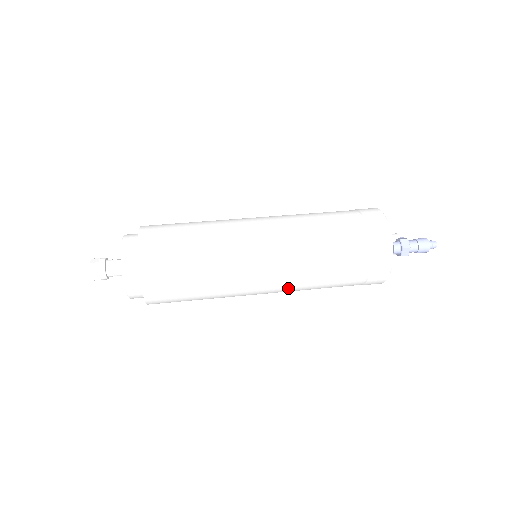
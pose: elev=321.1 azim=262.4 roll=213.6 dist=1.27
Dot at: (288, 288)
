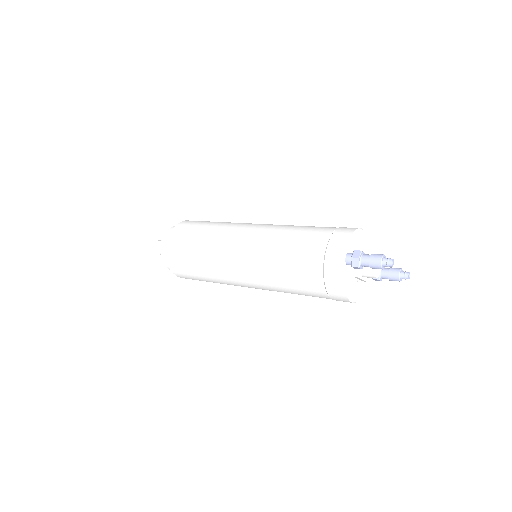
Dot at: (261, 282)
